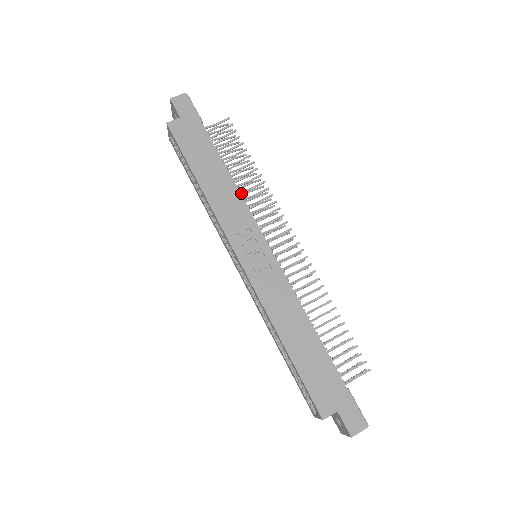
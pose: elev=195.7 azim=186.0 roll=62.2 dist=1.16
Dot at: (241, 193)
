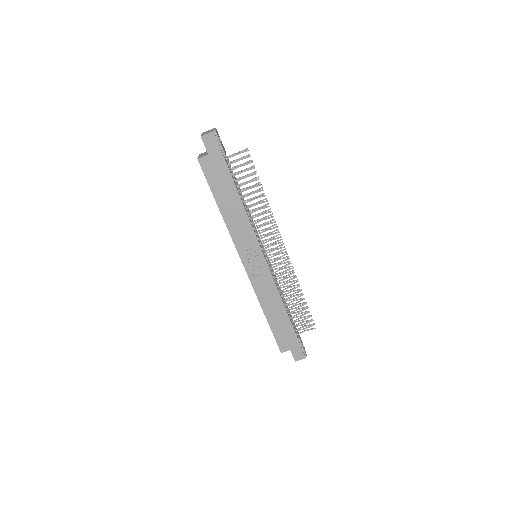
Dot at: (250, 217)
